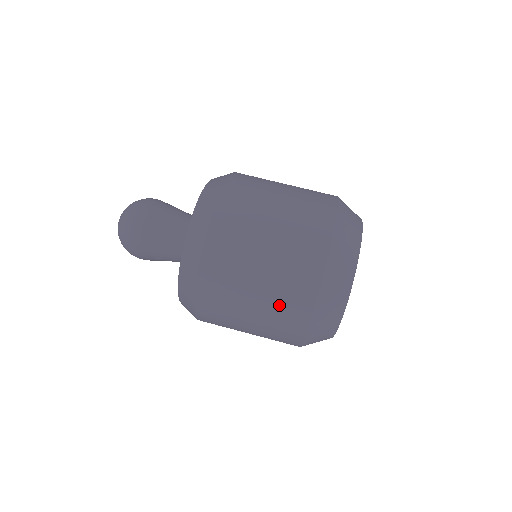
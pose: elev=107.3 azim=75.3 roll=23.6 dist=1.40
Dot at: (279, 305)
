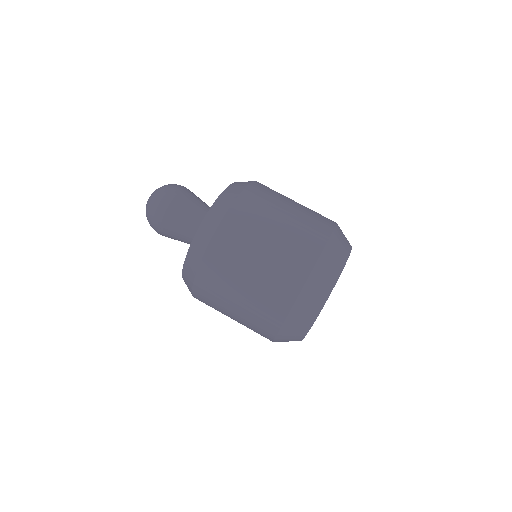
Dot at: (263, 298)
